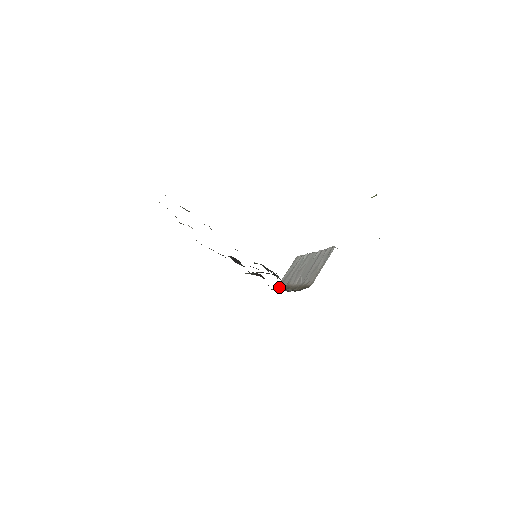
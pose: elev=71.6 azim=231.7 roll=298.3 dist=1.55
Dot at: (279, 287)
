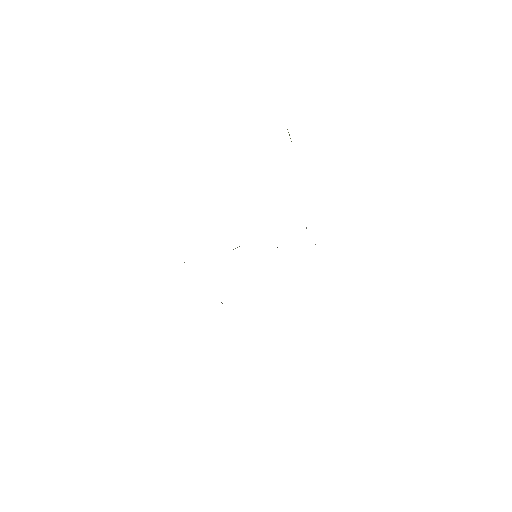
Dot at: occluded
